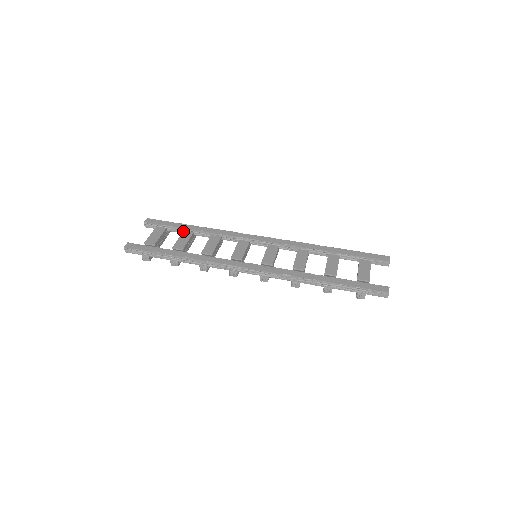
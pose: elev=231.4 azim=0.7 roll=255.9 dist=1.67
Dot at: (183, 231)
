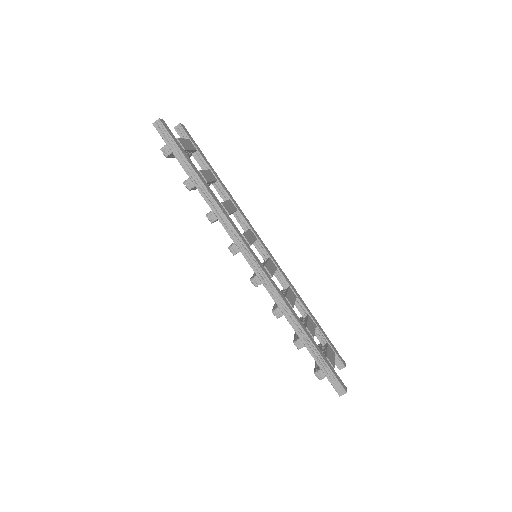
Dot at: (210, 169)
